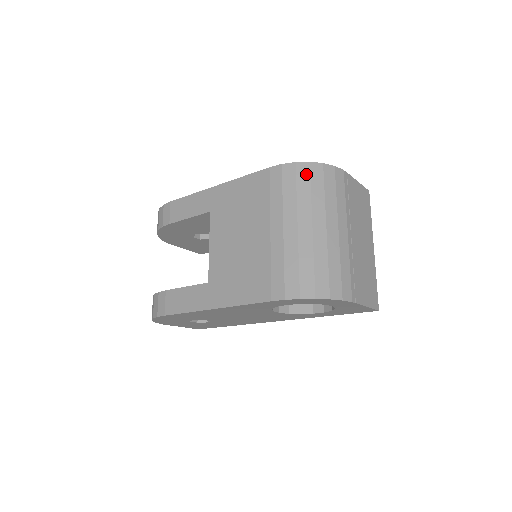
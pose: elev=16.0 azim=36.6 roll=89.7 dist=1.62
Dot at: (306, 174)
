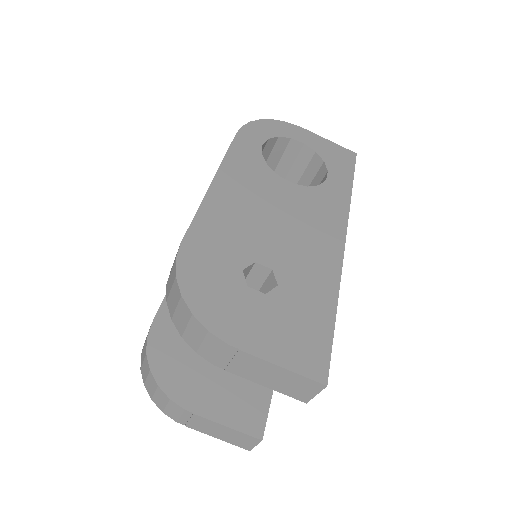
Dot at: occluded
